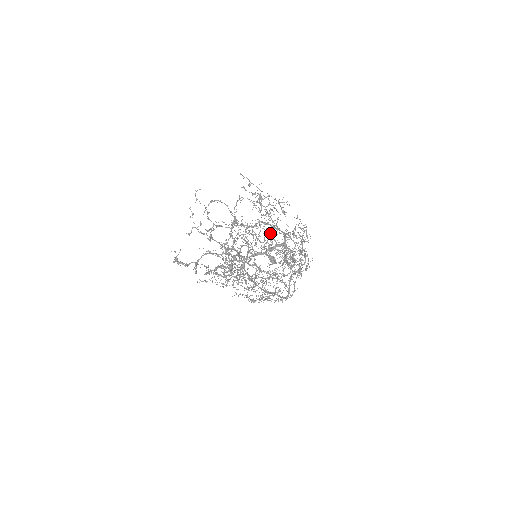
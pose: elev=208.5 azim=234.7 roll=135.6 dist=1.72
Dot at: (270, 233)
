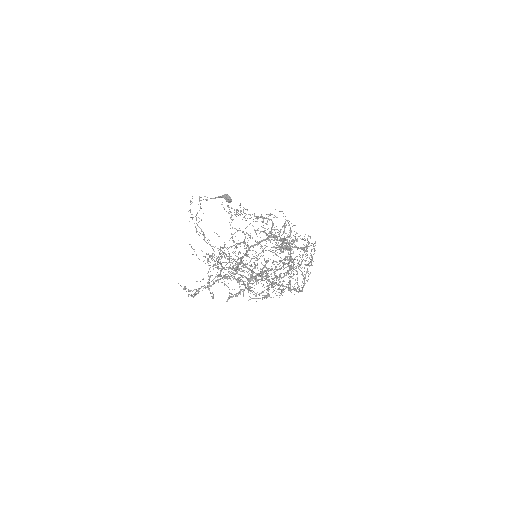
Dot at: (264, 231)
